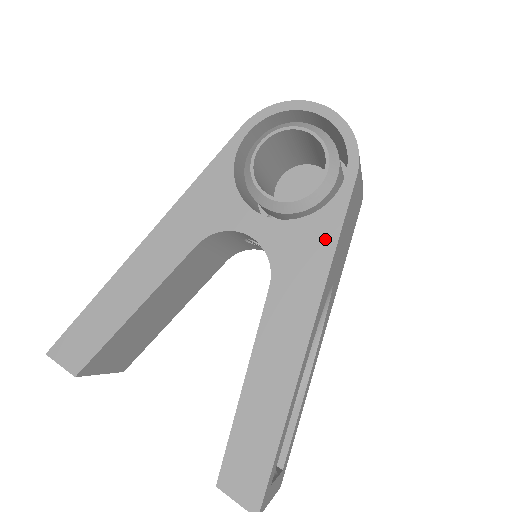
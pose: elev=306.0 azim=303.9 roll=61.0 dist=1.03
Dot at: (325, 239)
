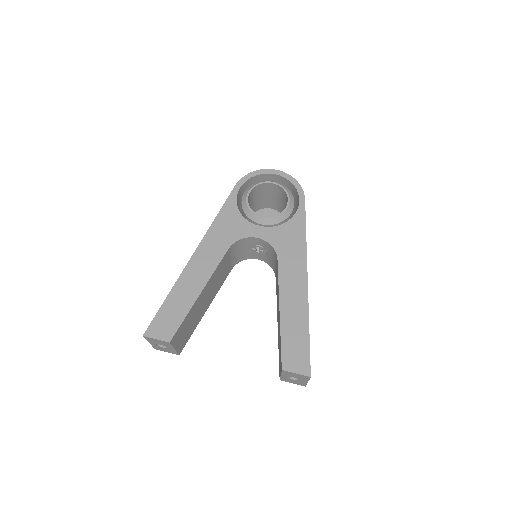
Dot at: (299, 231)
